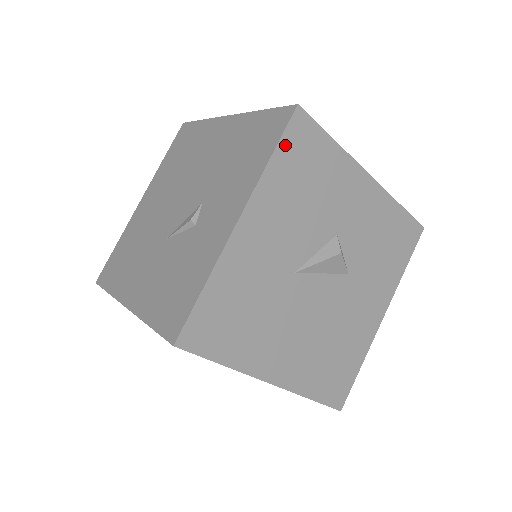
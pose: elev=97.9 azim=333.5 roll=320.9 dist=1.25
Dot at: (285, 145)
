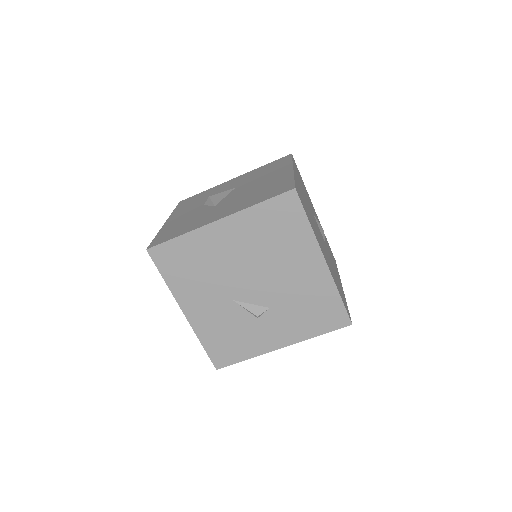
Dot at: occluded
